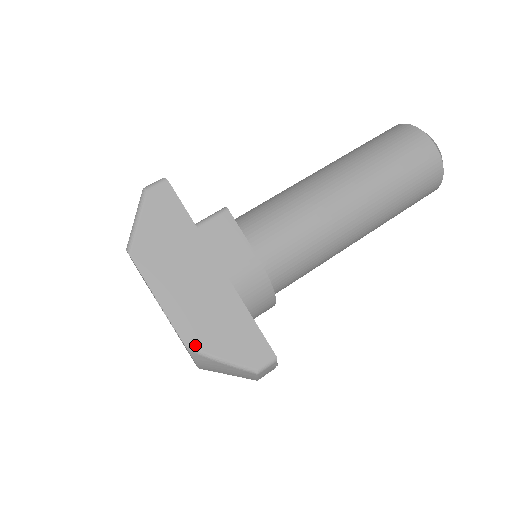
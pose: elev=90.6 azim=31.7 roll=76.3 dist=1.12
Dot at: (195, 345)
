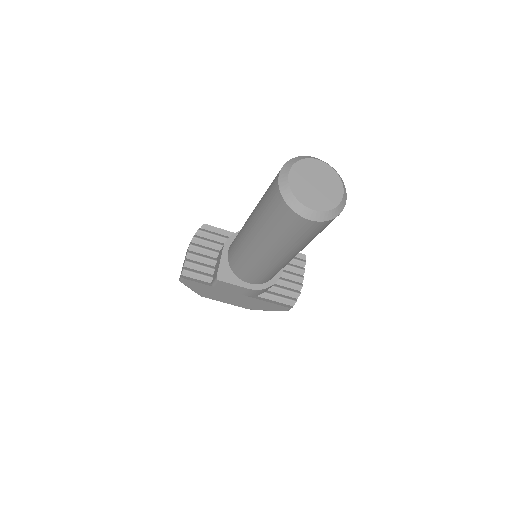
Dot at: (254, 309)
